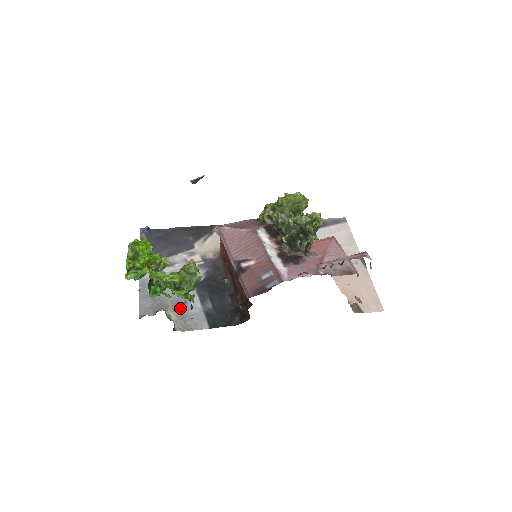
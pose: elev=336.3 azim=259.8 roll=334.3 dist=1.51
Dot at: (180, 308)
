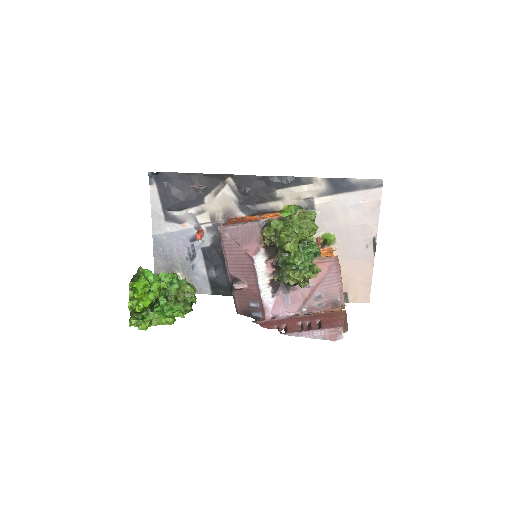
Dot at: (188, 272)
